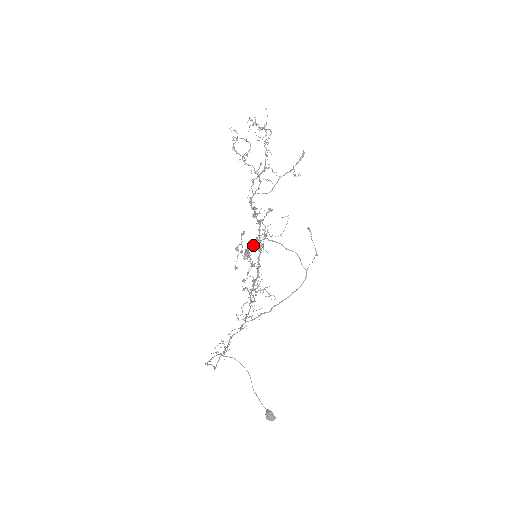
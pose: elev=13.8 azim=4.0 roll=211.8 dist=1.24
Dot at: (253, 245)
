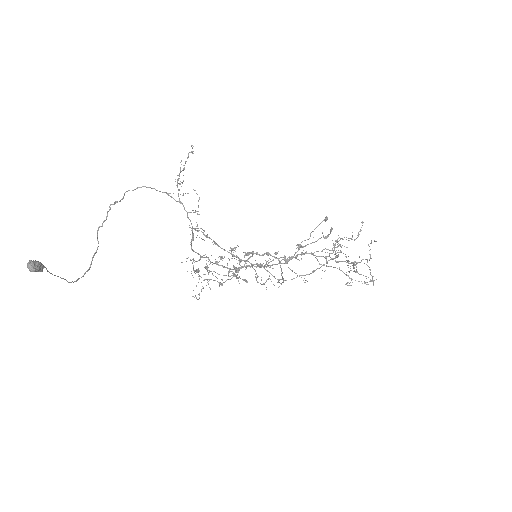
Dot at: (266, 253)
